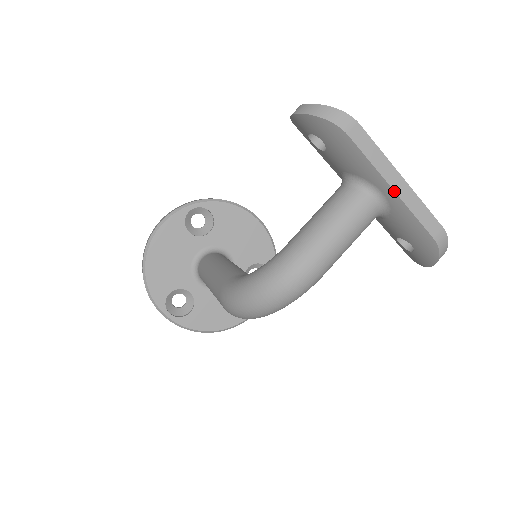
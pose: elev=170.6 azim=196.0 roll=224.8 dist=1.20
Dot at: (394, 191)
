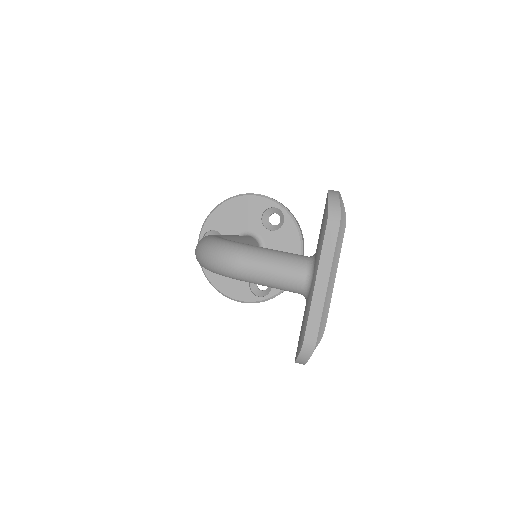
Dot at: (315, 283)
